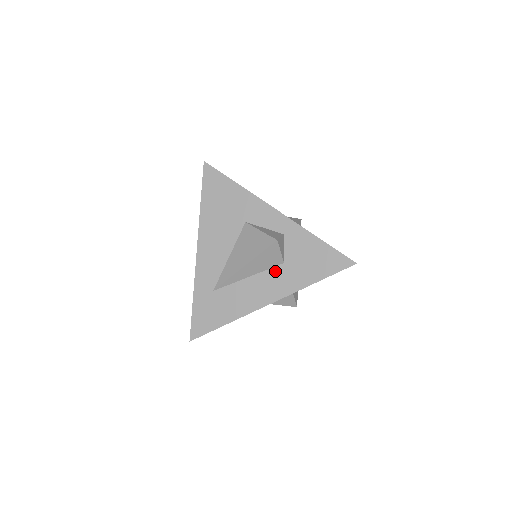
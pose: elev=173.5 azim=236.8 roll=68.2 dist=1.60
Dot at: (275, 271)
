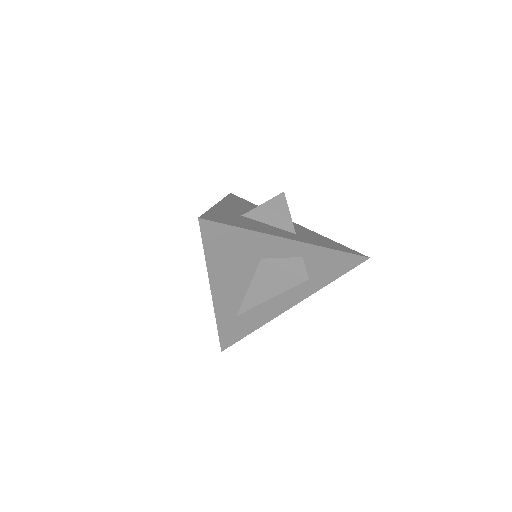
Dot at: occluded
